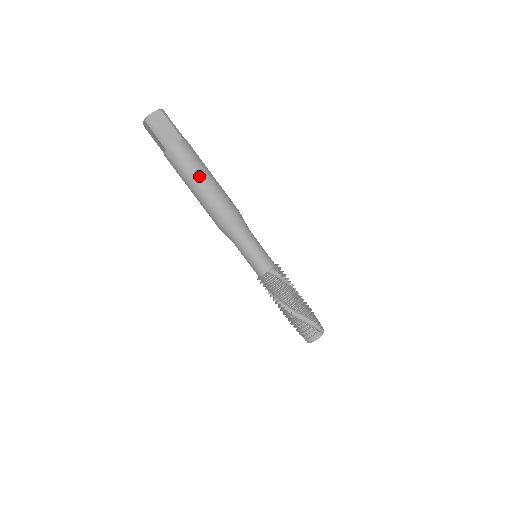
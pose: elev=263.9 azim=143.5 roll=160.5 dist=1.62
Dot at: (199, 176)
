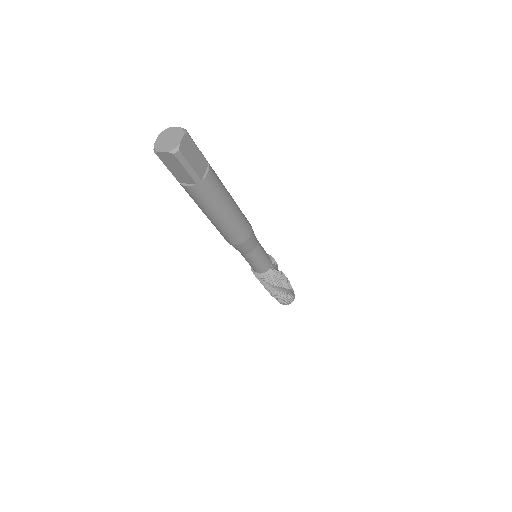
Dot at: (228, 204)
